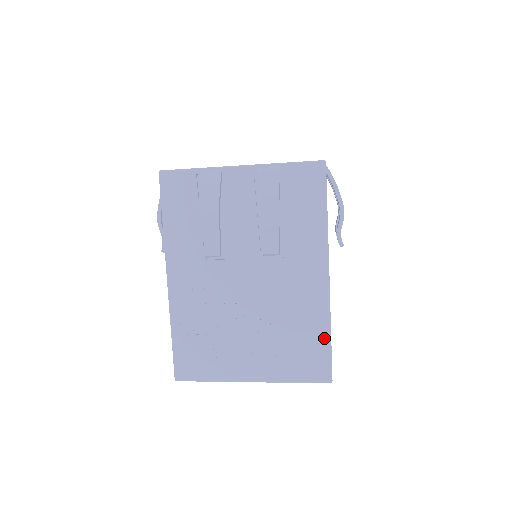
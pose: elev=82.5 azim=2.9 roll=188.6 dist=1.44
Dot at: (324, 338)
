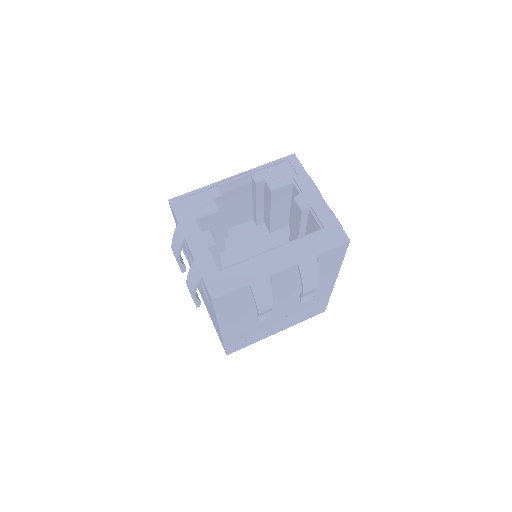
Dot at: (326, 302)
